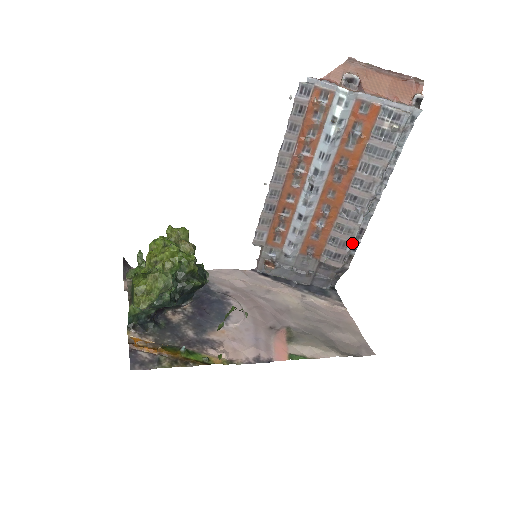
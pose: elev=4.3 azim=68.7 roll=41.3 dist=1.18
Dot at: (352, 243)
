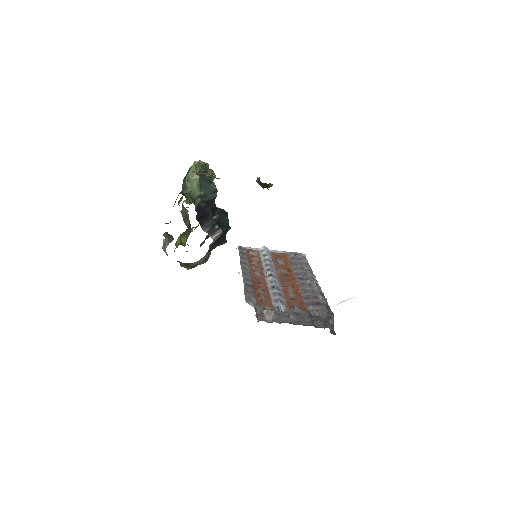
Dot at: (321, 296)
